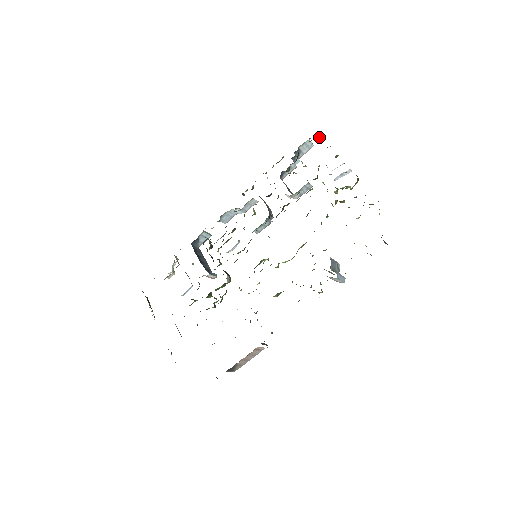
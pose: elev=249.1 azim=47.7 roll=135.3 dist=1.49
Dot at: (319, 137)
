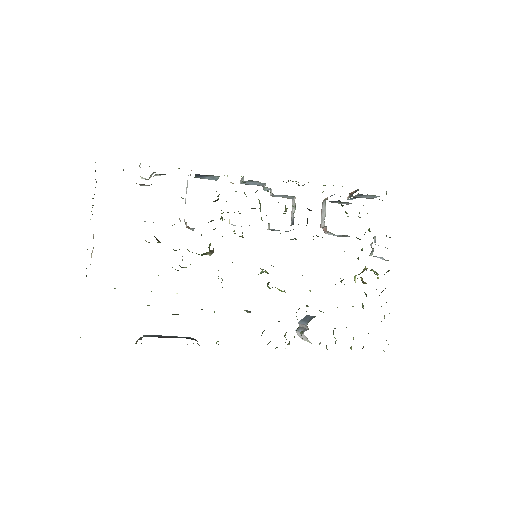
Dot at: occluded
